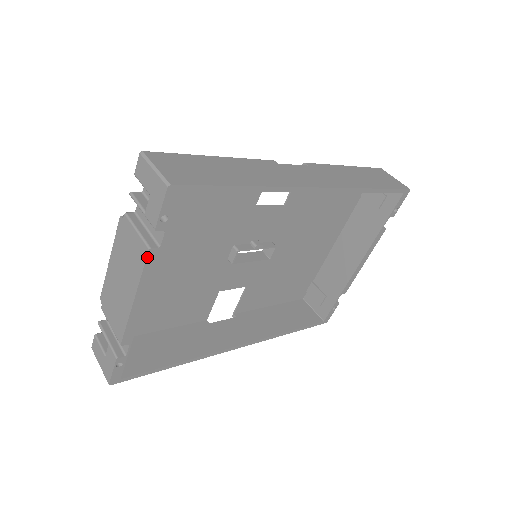
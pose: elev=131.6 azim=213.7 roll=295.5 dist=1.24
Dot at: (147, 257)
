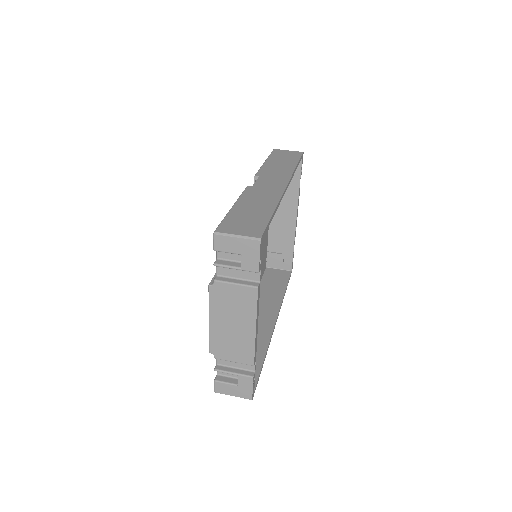
Dot at: (257, 294)
